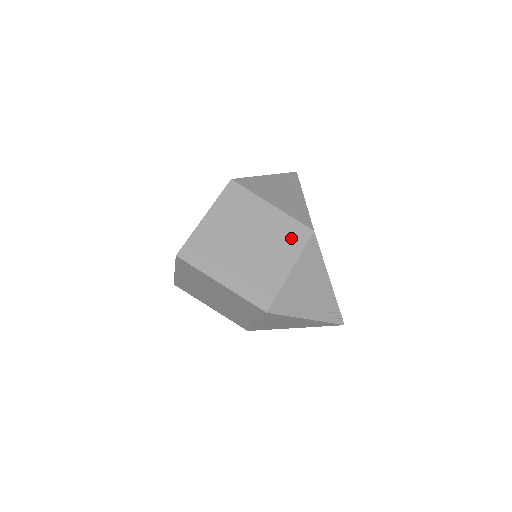
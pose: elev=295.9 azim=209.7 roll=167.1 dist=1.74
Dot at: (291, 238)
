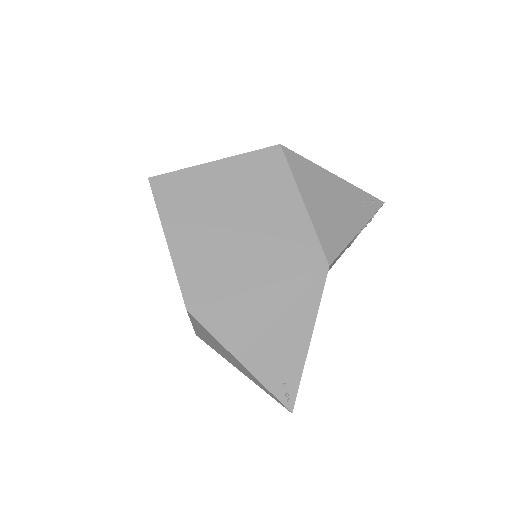
Dot at: (293, 252)
